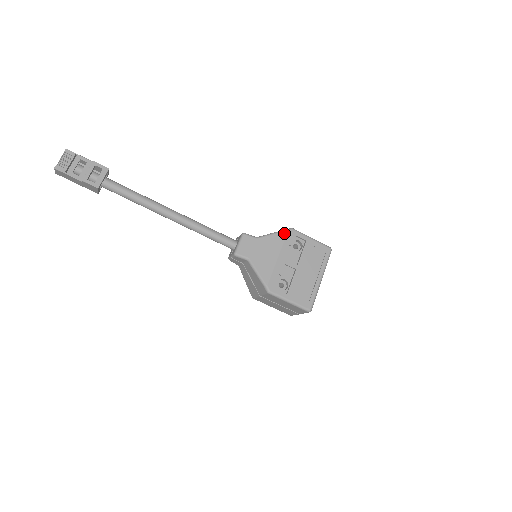
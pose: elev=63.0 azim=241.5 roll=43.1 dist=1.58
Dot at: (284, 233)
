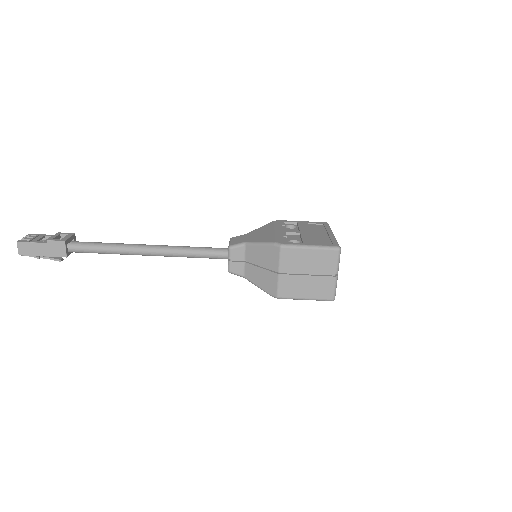
Dot at: (271, 223)
